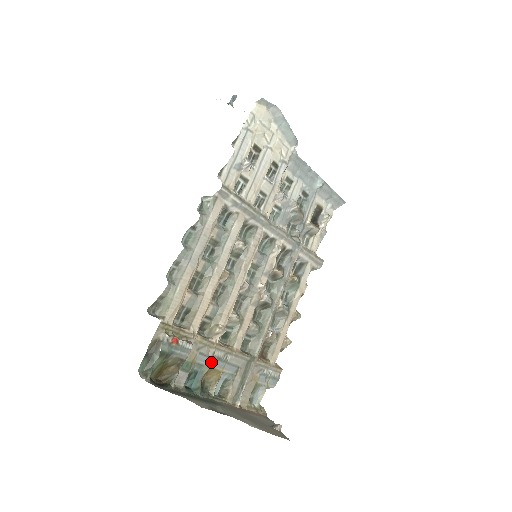
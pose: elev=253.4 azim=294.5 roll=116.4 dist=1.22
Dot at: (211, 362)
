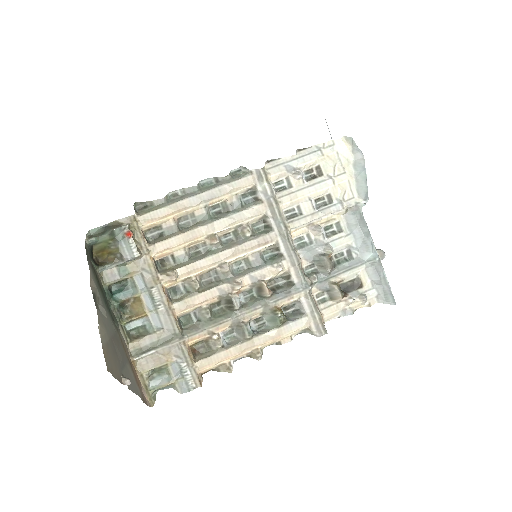
Dot at: (145, 293)
